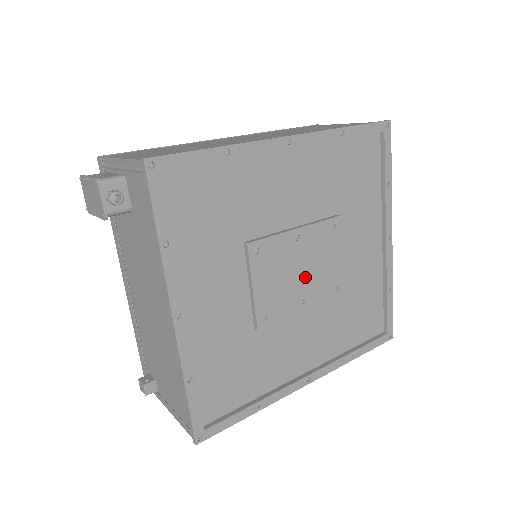
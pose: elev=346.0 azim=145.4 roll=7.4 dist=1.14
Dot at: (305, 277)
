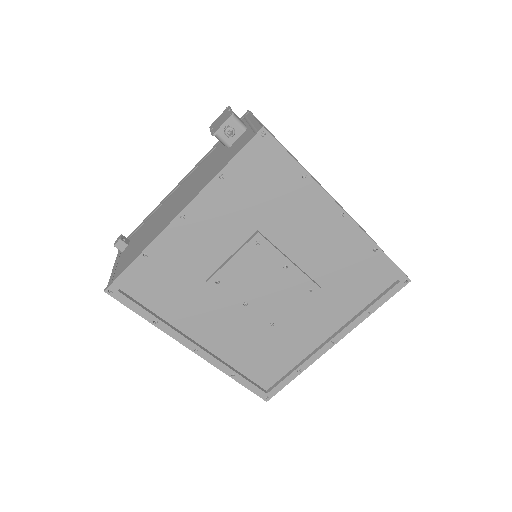
Dot at: (264, 293)
